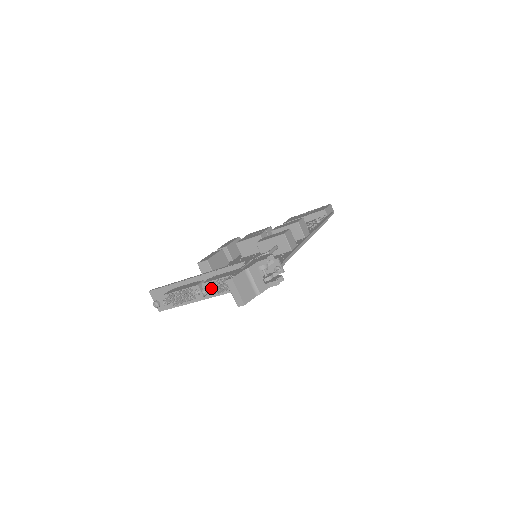
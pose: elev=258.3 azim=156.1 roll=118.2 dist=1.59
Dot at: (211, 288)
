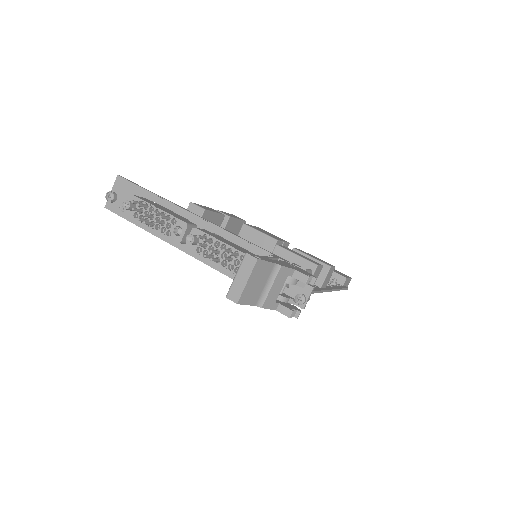
Dot at: (202, 242)
